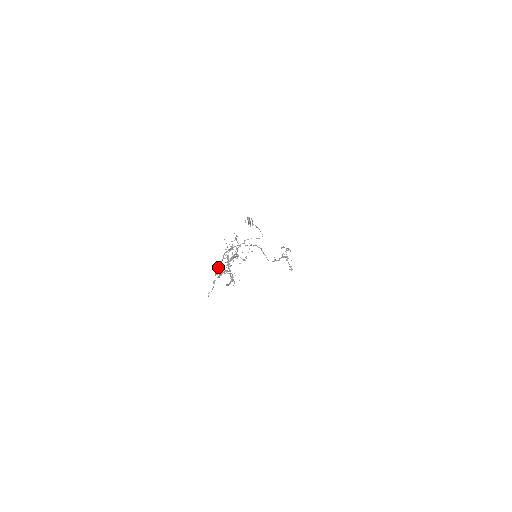
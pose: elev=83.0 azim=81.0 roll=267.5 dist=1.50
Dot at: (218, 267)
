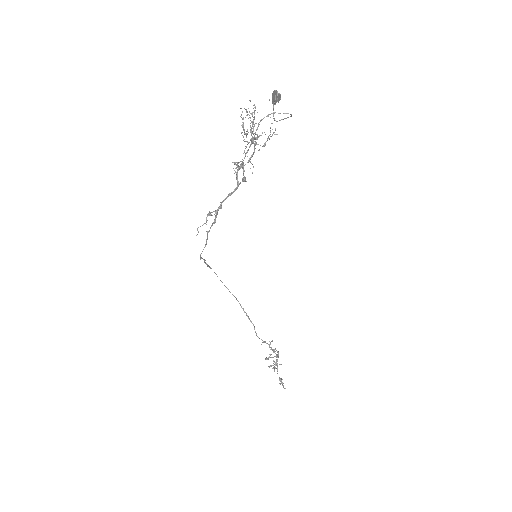
Dot at: (203, 259)
